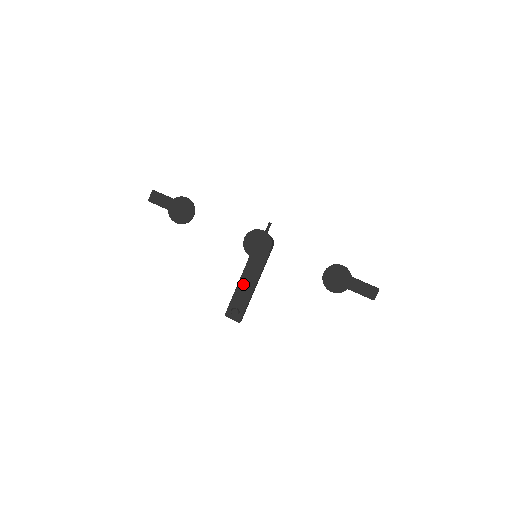
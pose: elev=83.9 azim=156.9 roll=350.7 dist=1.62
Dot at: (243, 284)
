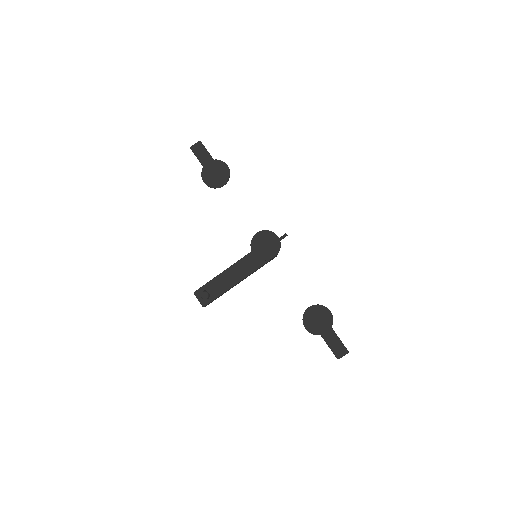
Dot at: (228, 274)
